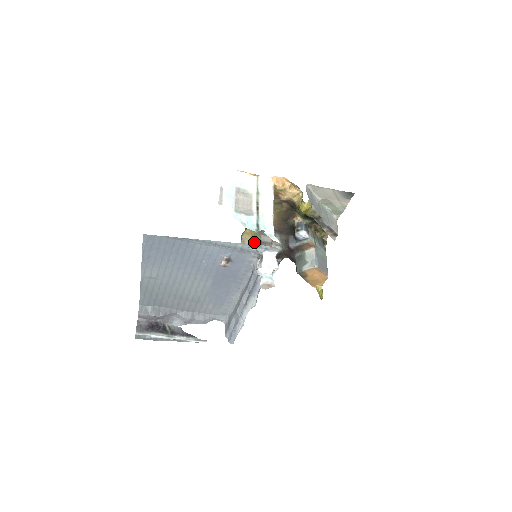
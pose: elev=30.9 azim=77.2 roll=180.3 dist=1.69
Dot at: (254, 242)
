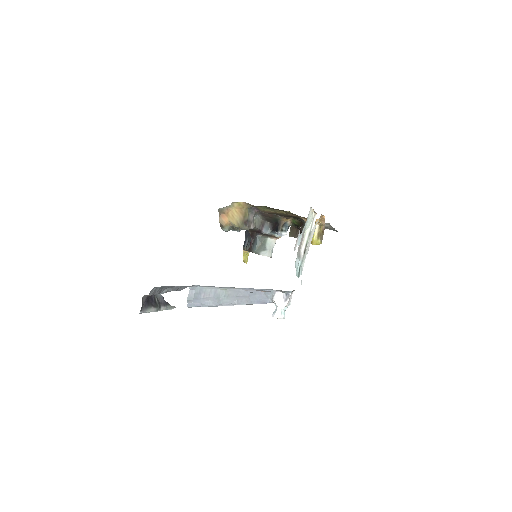
Dot at: (240, 215)
